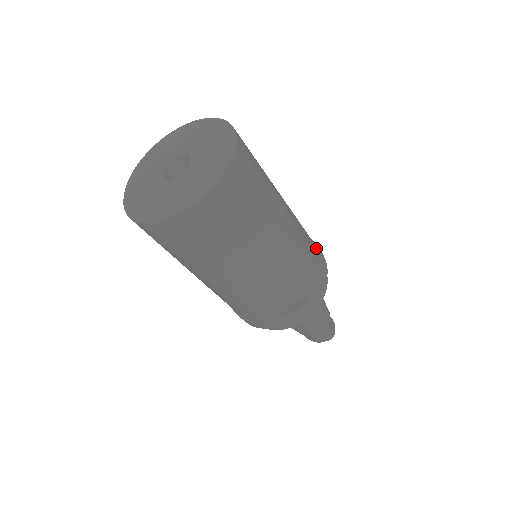
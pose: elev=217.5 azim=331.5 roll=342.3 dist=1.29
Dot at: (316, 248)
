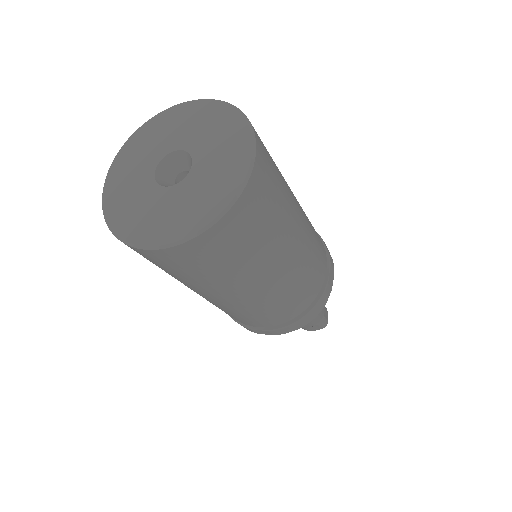
Dot at: occluded
